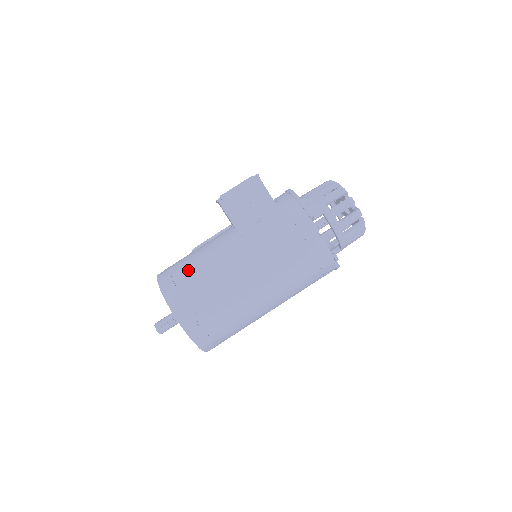
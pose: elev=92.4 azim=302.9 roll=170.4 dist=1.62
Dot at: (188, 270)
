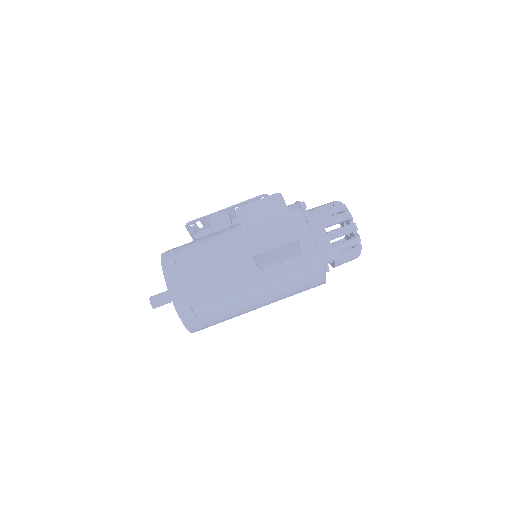
Dot at: (205, 296)
